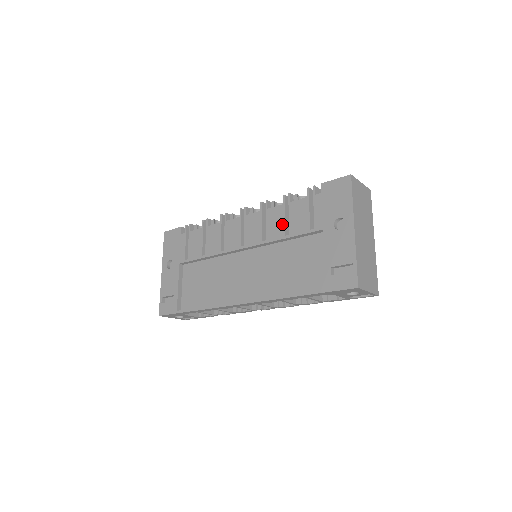
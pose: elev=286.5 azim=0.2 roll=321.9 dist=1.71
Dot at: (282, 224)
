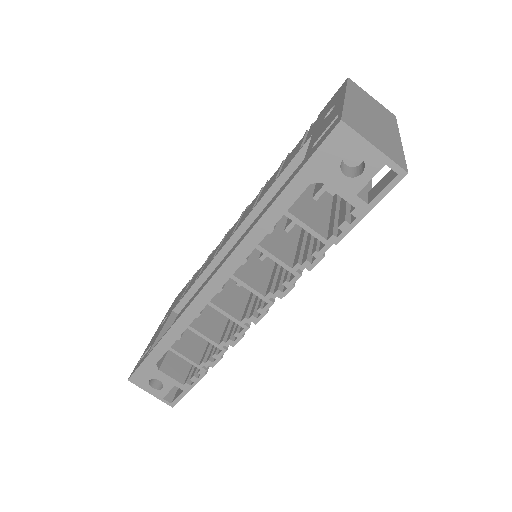
Dot at: (274, 177)
